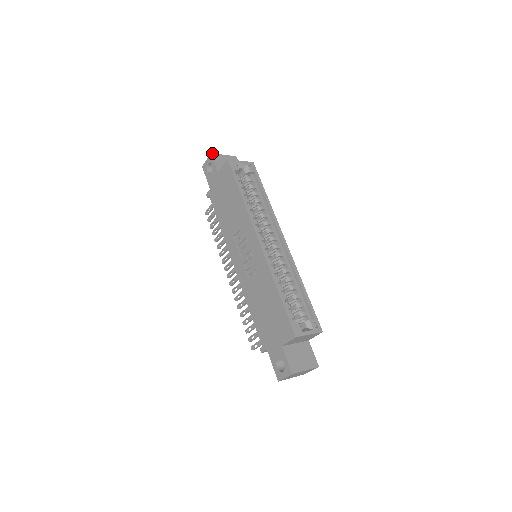
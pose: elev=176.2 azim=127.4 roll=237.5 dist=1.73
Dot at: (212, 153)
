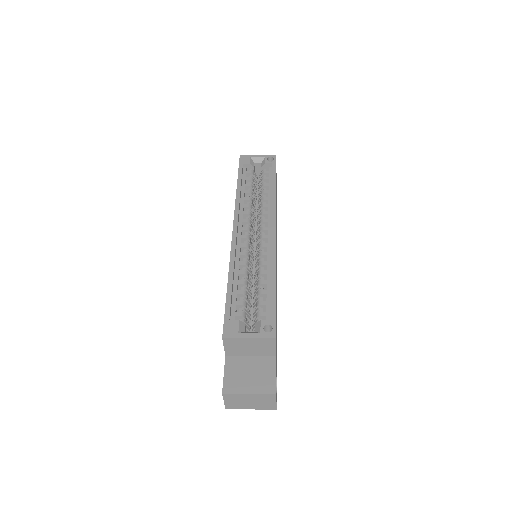
Dot at: occluded
